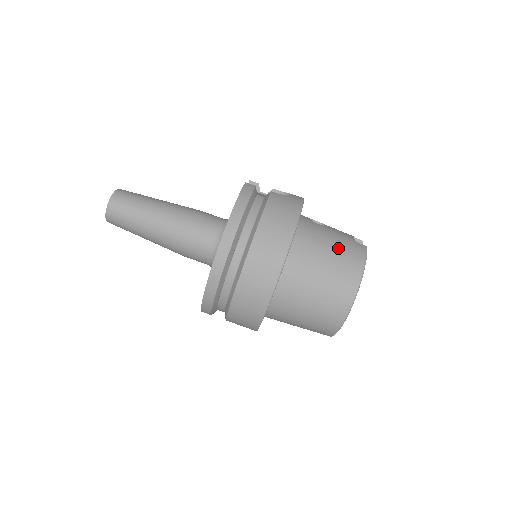
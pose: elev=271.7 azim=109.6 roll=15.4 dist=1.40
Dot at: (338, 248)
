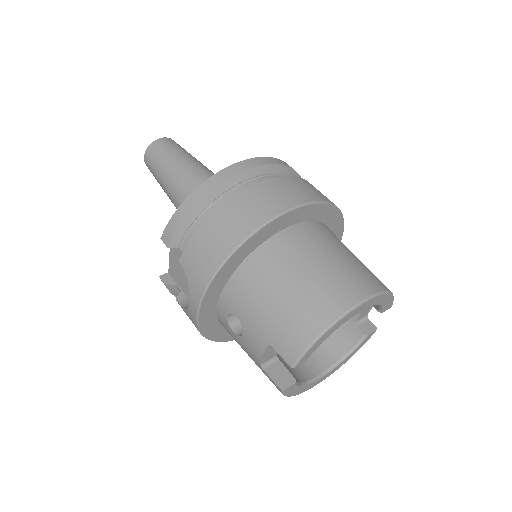
Dot at: occluded
